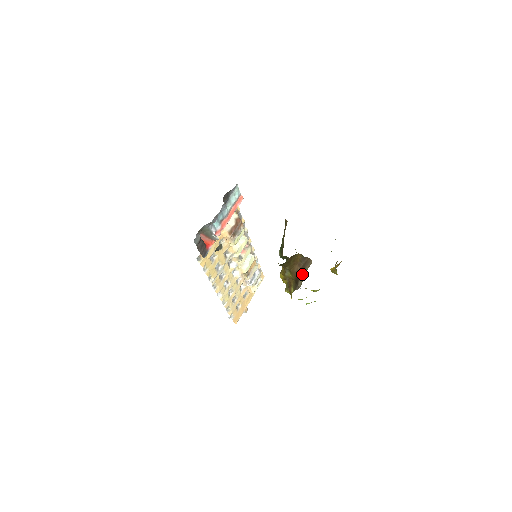
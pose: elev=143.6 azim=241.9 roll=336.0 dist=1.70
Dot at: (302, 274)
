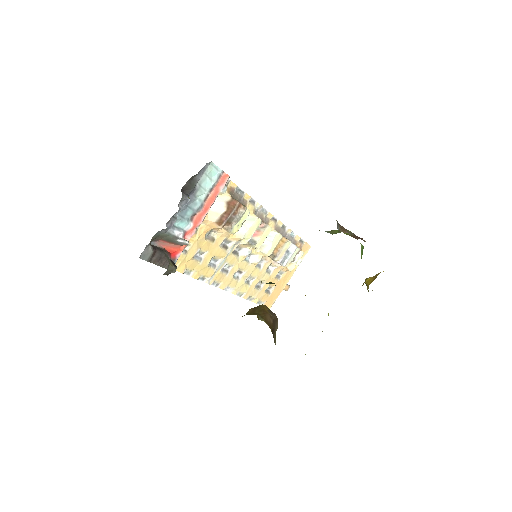
Dot at: (274, 331)
